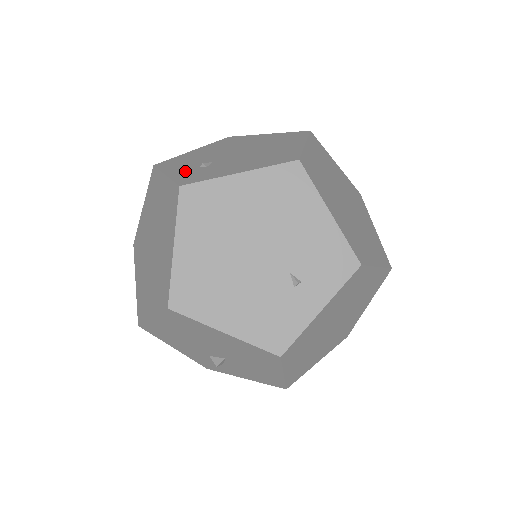
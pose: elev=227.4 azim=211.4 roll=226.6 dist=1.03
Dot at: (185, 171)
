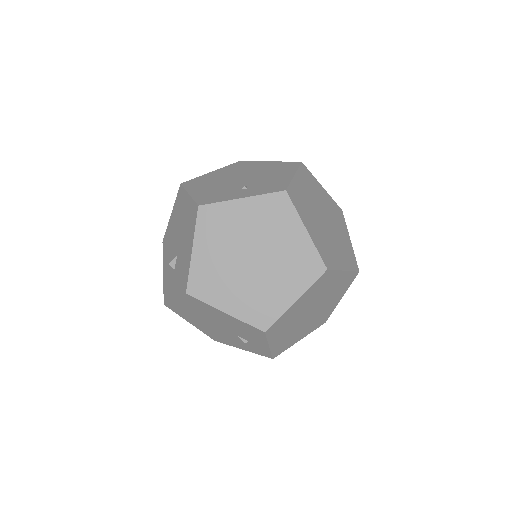
Dot at: occluded
